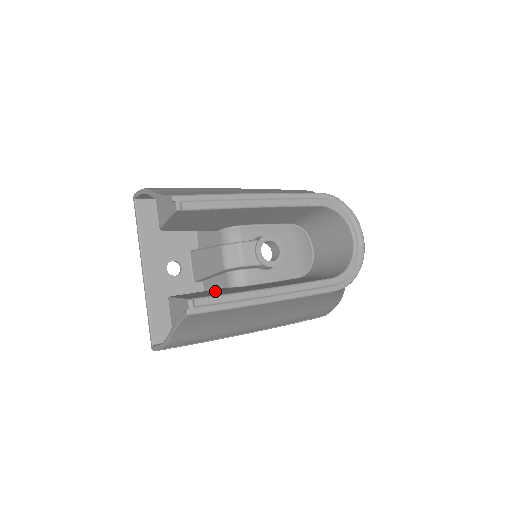
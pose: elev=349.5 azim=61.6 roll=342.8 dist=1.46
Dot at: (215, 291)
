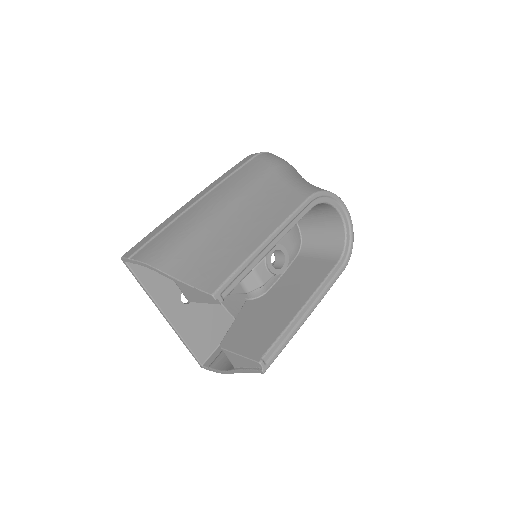
Dot at: (252, 320)
